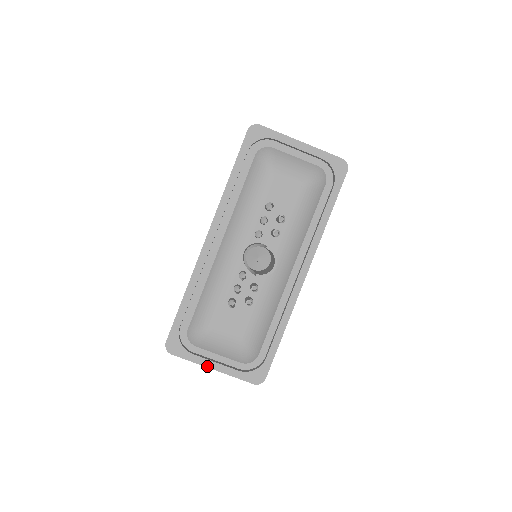
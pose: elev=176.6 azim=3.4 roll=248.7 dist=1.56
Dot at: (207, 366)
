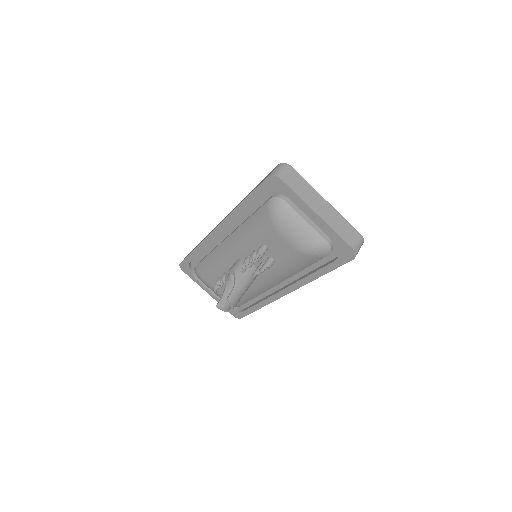
Dot at: (205, 290)
